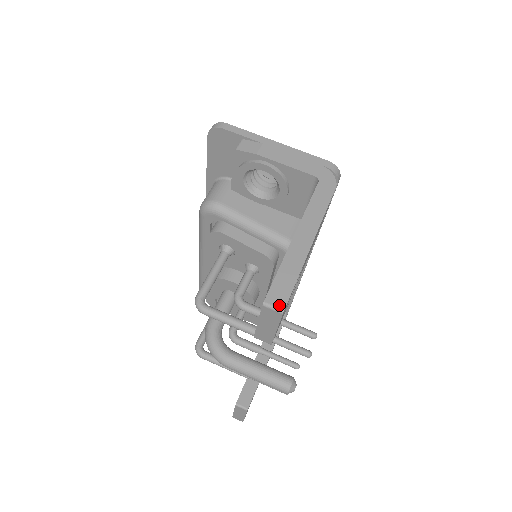
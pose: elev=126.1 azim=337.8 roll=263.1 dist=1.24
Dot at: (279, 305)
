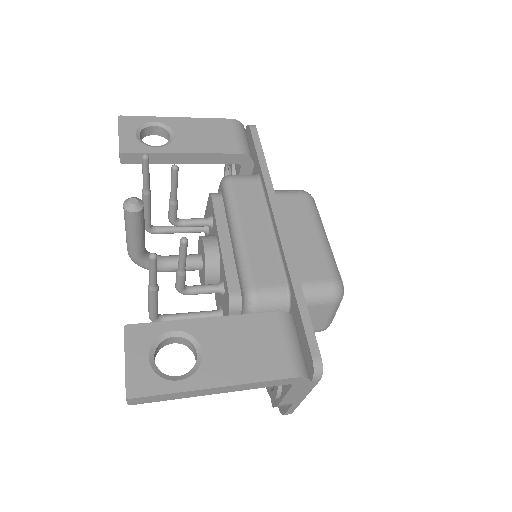
Dot at: (122, 119)
